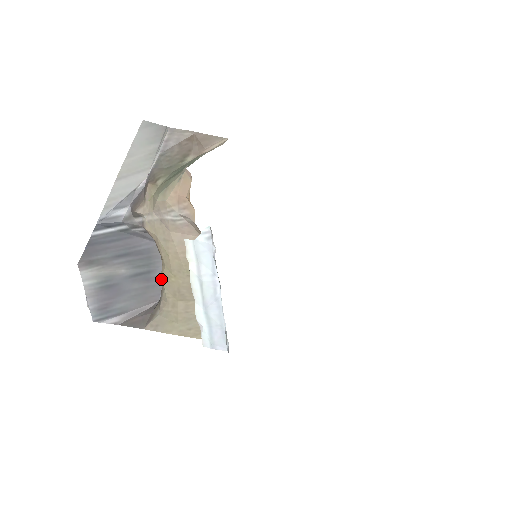
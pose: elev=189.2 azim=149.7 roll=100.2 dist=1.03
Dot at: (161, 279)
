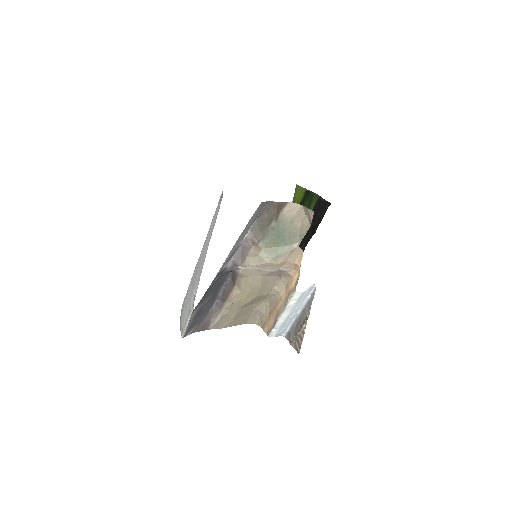
Dot at: (231, 298)
